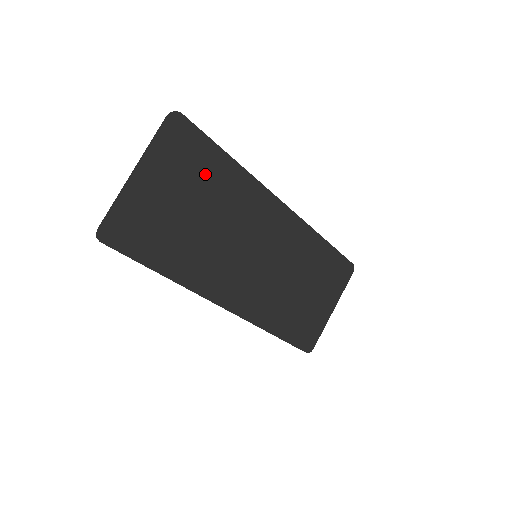
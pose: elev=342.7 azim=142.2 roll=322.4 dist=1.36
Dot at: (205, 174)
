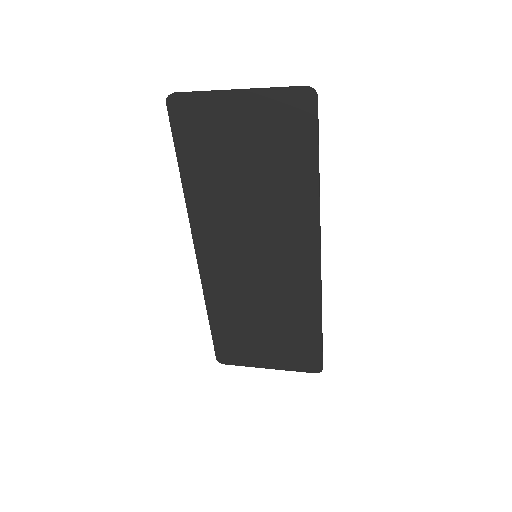
Dot at: (285, 158)
